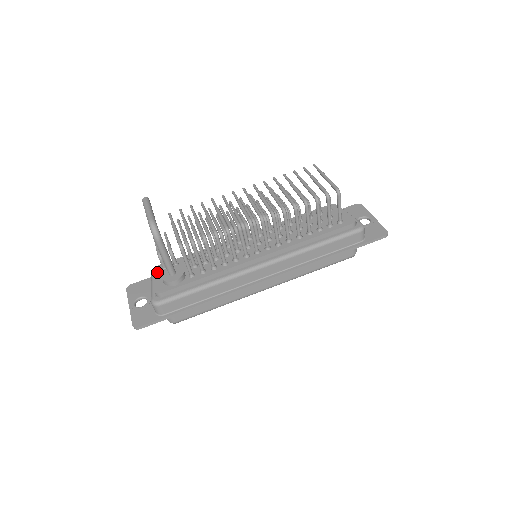
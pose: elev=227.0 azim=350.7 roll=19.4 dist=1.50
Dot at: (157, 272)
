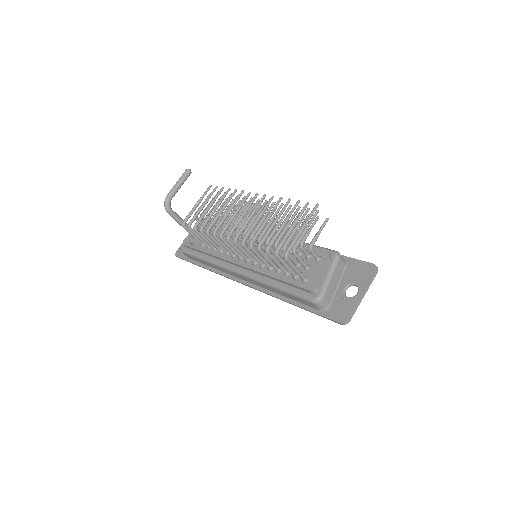
Dot at: occluded
